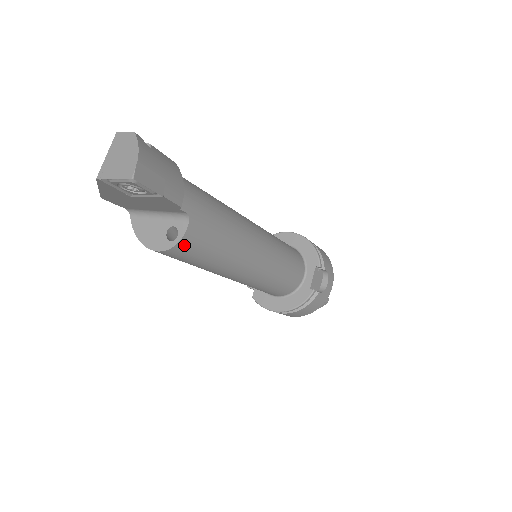
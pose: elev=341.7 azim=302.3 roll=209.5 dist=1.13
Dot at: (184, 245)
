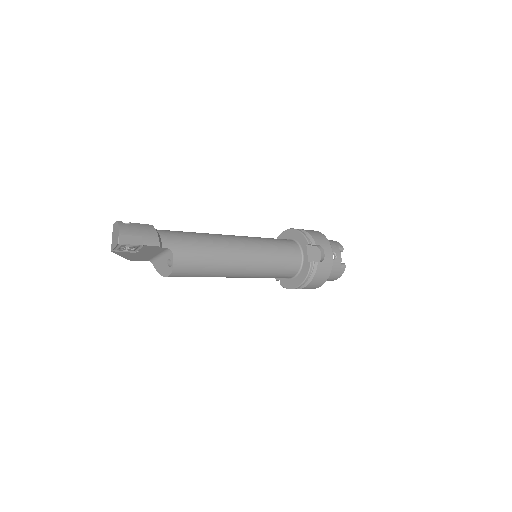
Dot at: (178, 266)
